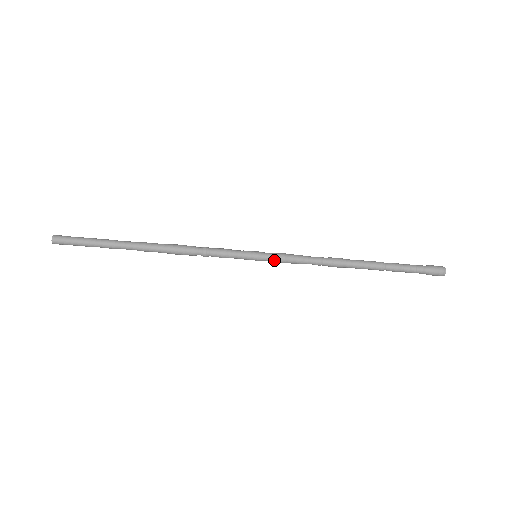
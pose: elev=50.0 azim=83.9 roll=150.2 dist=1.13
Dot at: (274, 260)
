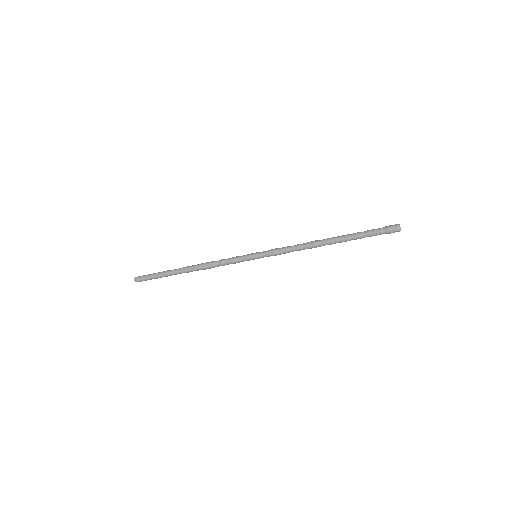
Dot at: (269, 256)
